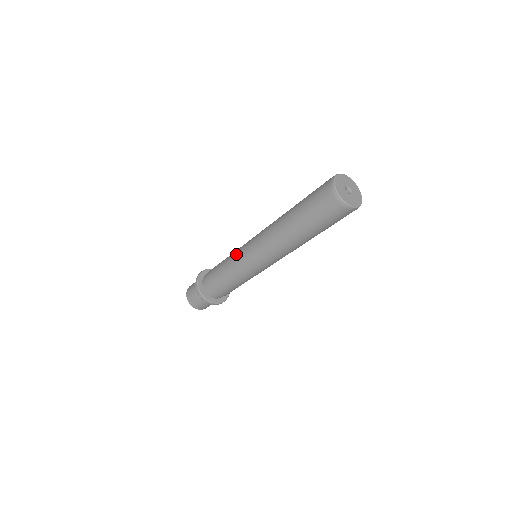
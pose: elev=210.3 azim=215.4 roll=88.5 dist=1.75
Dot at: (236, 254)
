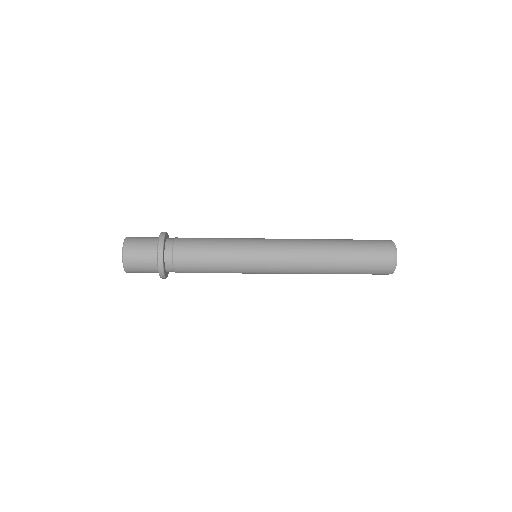
Dot at: (244, 266)
